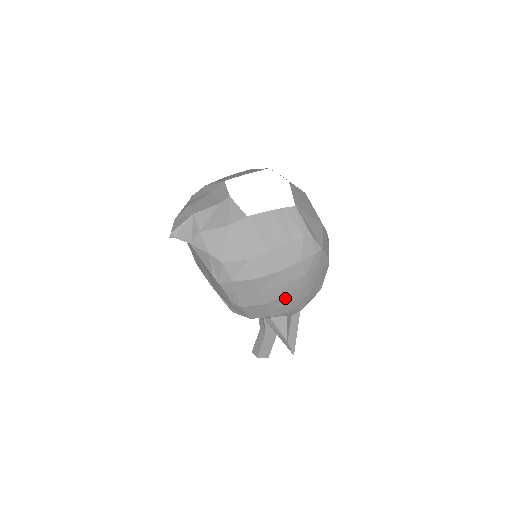
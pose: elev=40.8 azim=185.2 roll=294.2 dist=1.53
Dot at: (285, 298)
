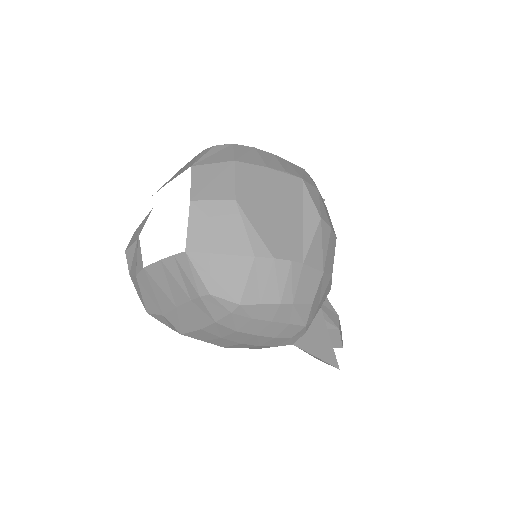
Dot at: (242, 344)
